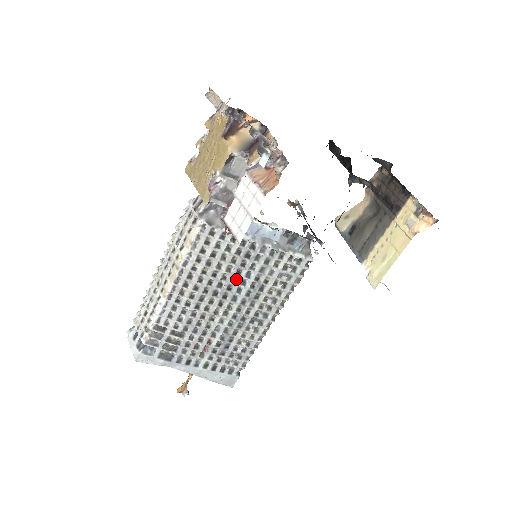
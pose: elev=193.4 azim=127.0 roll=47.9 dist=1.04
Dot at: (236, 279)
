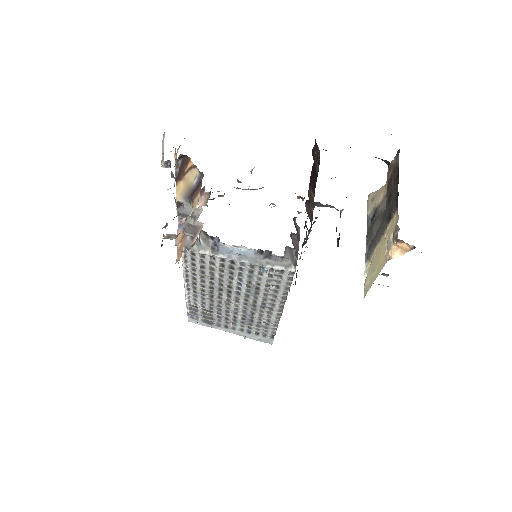
Dot at: (232, 281)
